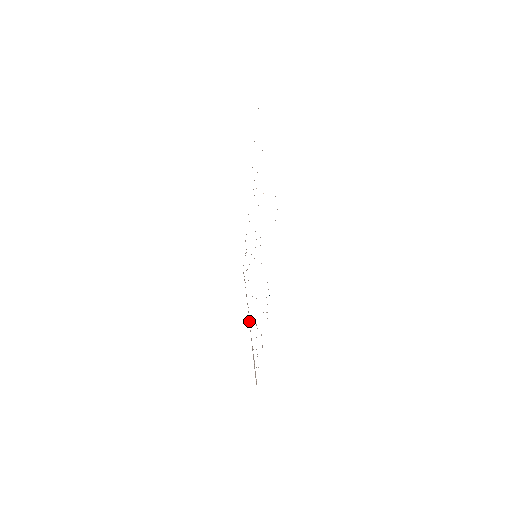
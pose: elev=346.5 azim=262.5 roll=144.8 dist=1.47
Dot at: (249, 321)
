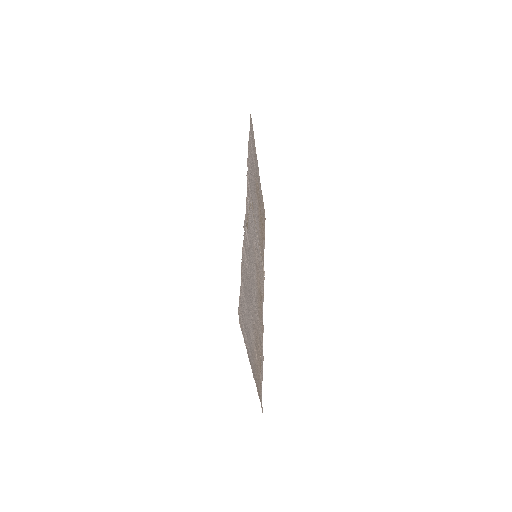
Dot at: occluded
